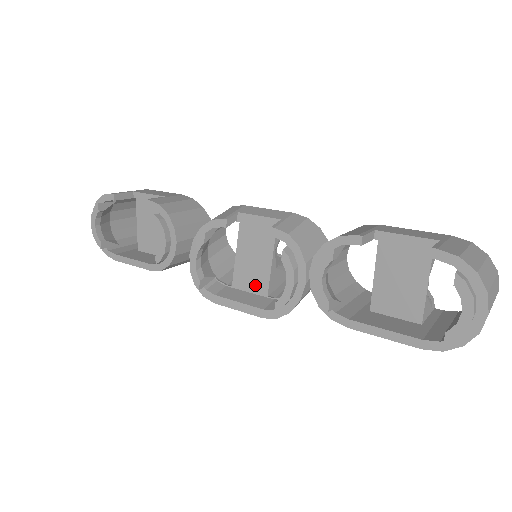
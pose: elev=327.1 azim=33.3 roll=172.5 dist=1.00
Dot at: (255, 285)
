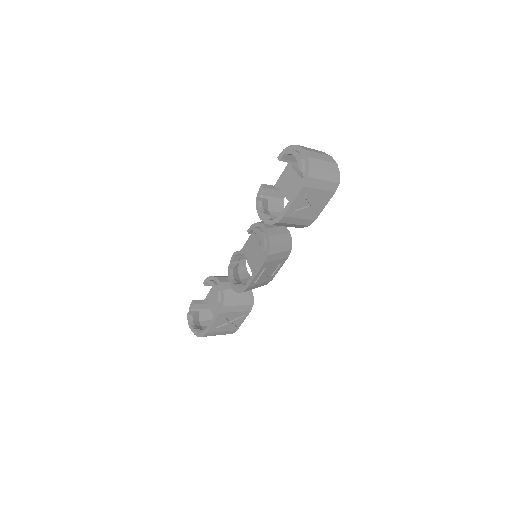
Dot at: occluded
